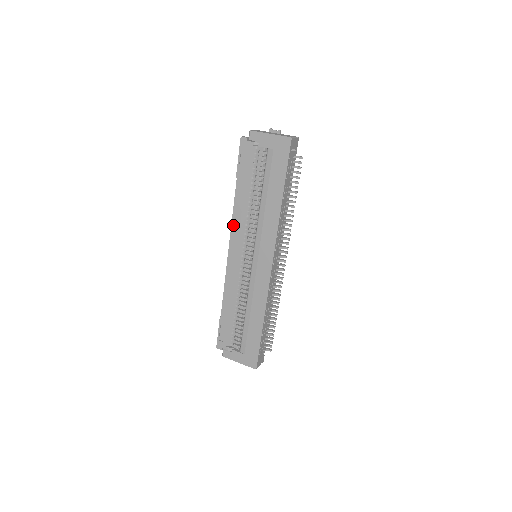
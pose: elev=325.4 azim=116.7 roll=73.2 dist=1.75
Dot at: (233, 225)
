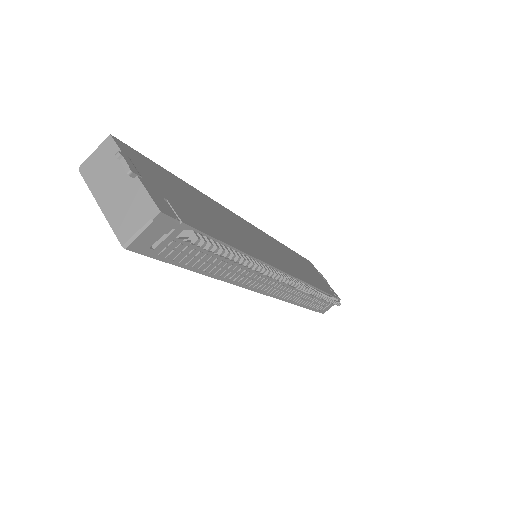
Dot at: occluded
